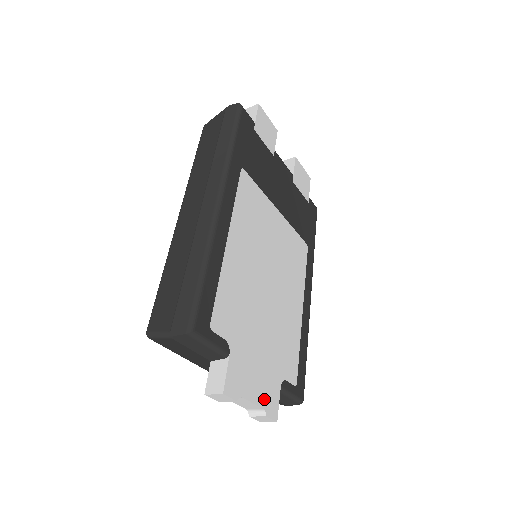
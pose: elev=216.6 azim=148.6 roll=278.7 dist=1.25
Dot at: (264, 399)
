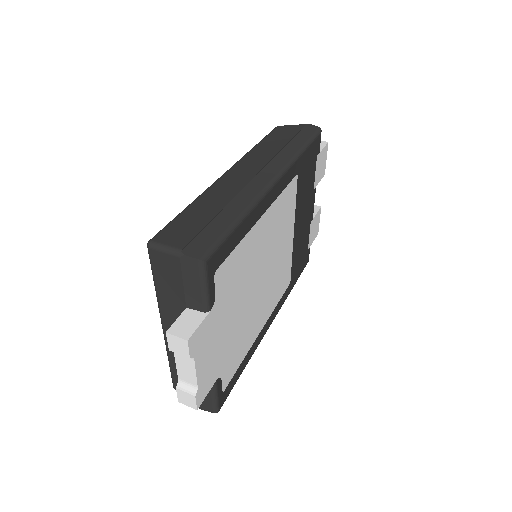
Dot at: (203, 378)
